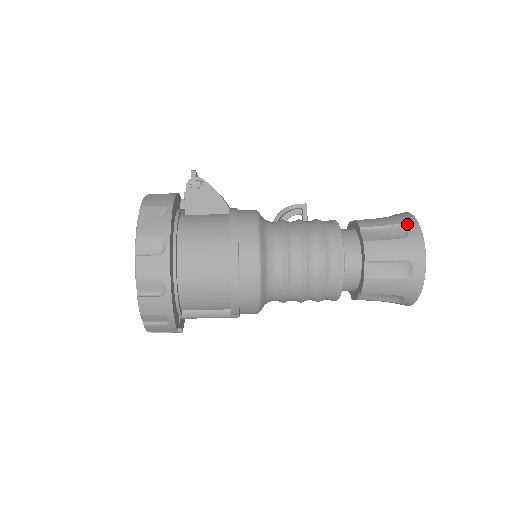
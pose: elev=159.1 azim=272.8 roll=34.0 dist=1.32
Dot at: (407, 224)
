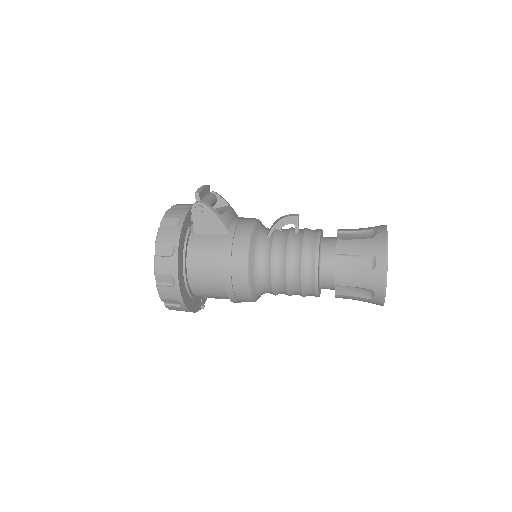
Dot at: (377, 257)
